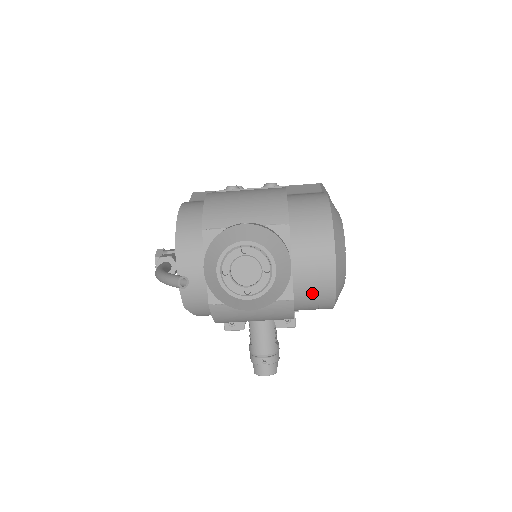
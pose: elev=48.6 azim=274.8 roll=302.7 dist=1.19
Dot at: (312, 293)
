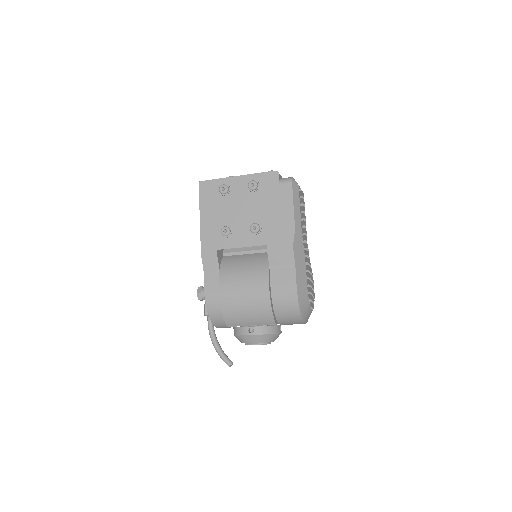
Dot at: occluded
